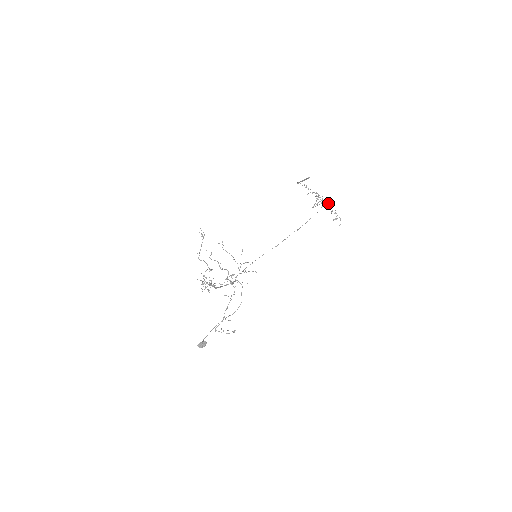
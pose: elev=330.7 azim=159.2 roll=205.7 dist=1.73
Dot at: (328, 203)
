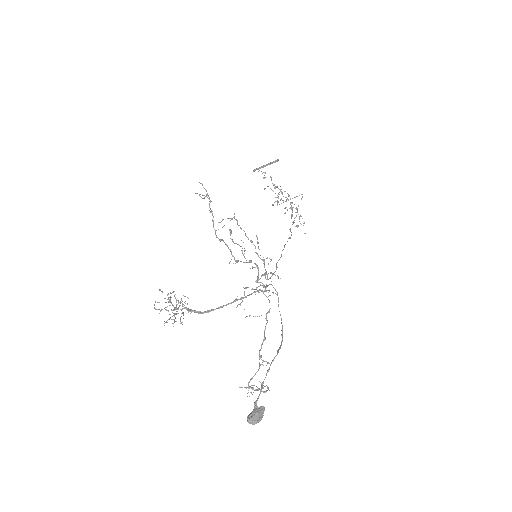
Dot at: (291, 202)
